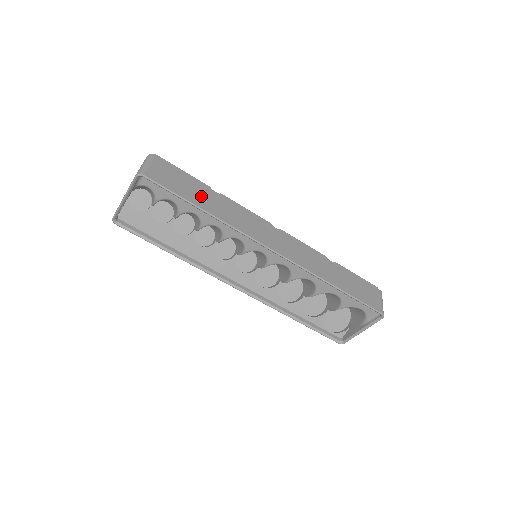
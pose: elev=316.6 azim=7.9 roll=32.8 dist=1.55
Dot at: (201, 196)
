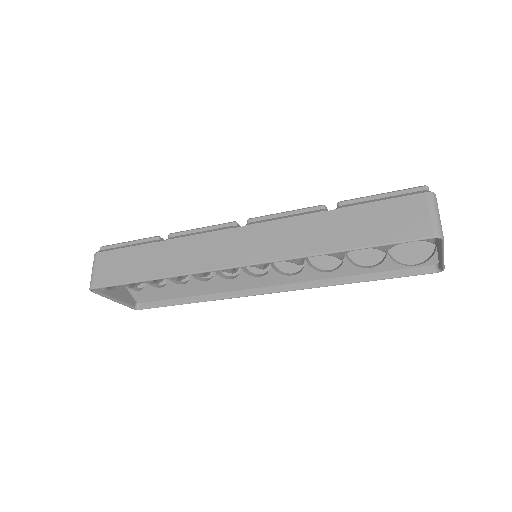
Dot at: (145, 263)
